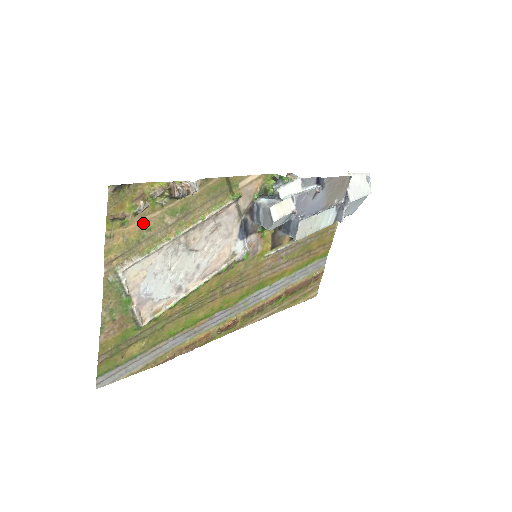
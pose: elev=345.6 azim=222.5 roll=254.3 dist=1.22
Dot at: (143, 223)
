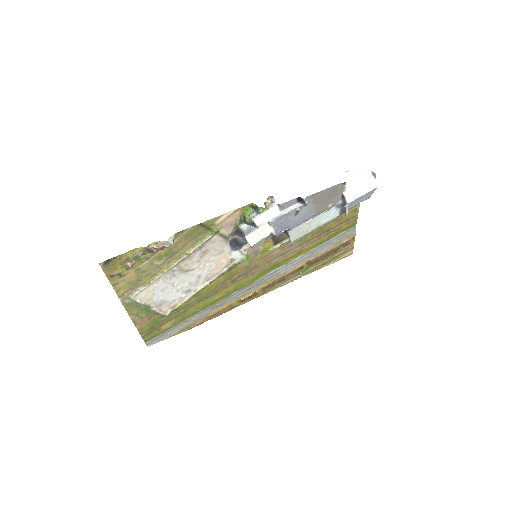
Dot at: (137, 270)
